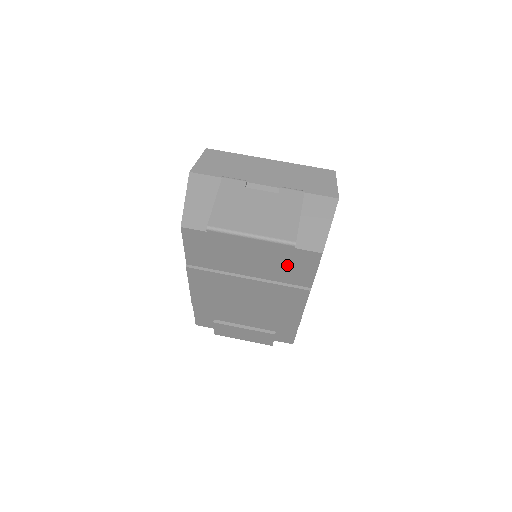
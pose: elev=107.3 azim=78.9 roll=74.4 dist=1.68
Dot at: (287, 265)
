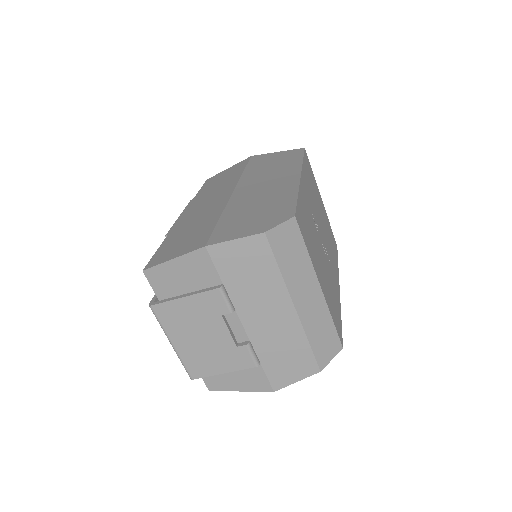
Dot at: occluded
